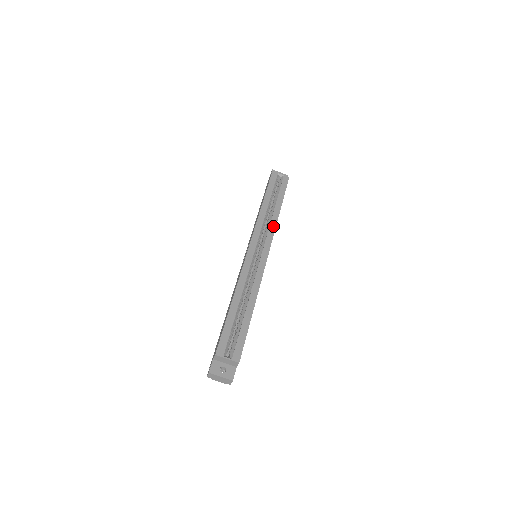
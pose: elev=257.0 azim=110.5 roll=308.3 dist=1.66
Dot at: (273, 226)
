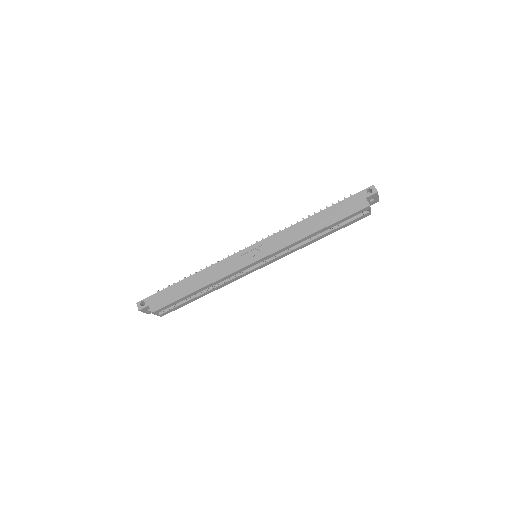
Dot at: occluded
